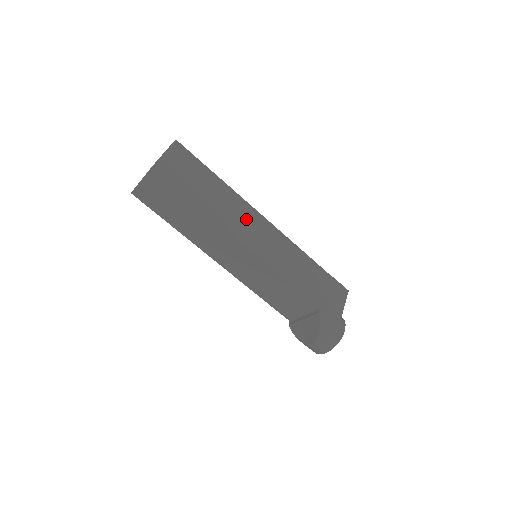
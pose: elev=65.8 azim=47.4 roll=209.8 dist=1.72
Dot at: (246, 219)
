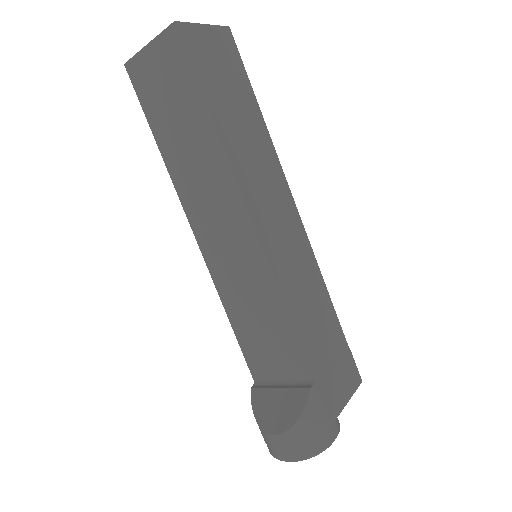
Dot at: (271, 189)
